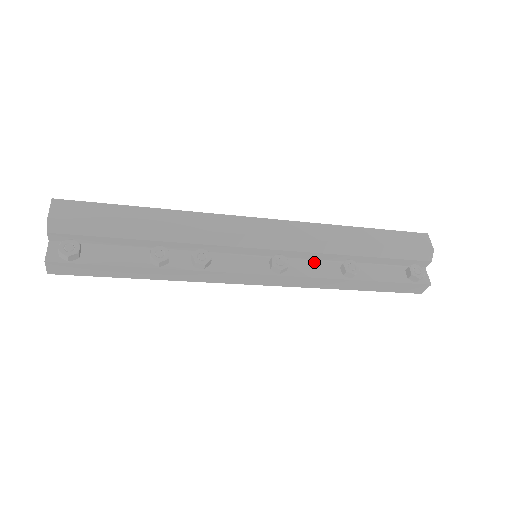
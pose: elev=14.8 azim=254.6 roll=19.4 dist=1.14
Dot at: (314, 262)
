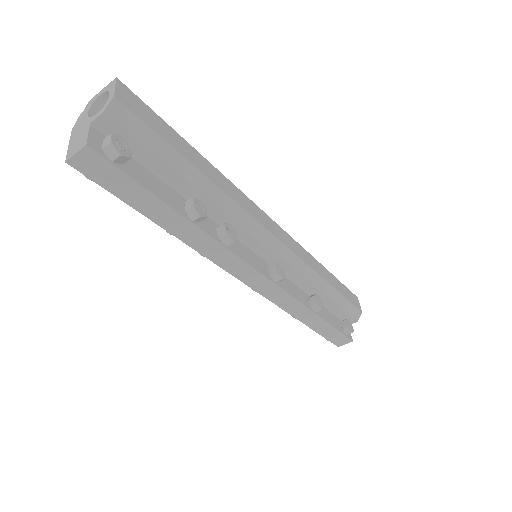
Dot at: (294, 284)
